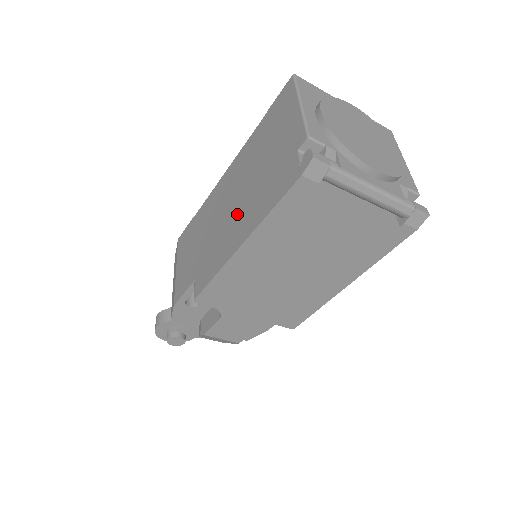
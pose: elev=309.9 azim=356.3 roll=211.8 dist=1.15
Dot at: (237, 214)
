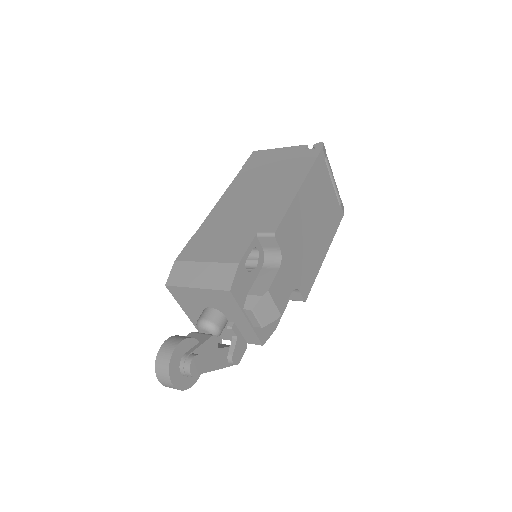
Dot at: (273, 188)
